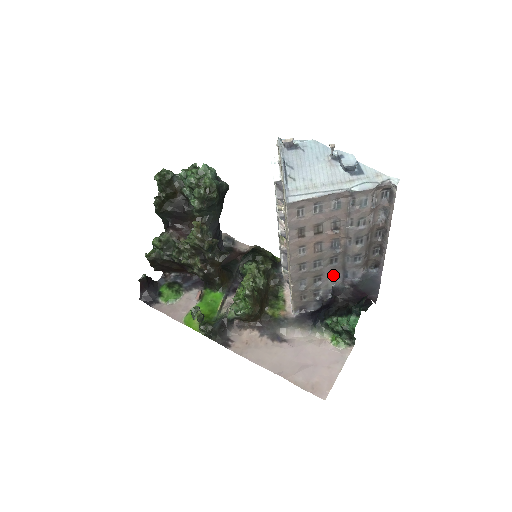
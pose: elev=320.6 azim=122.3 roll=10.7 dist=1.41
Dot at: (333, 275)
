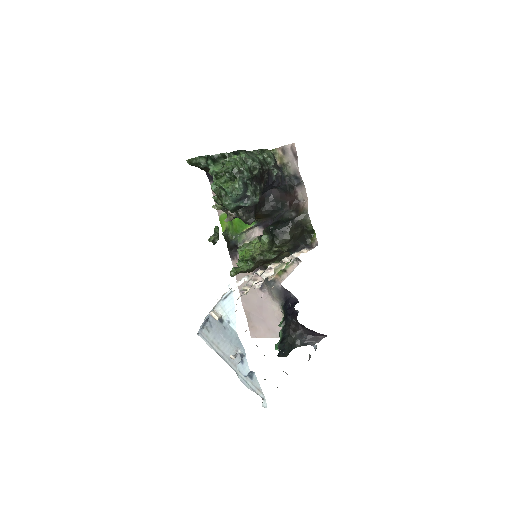
Dot at: occluded
